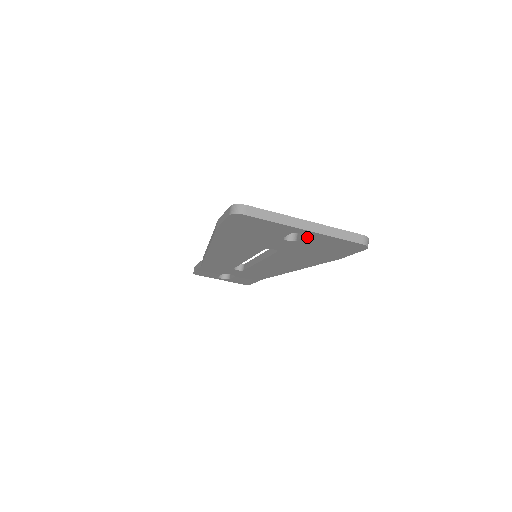
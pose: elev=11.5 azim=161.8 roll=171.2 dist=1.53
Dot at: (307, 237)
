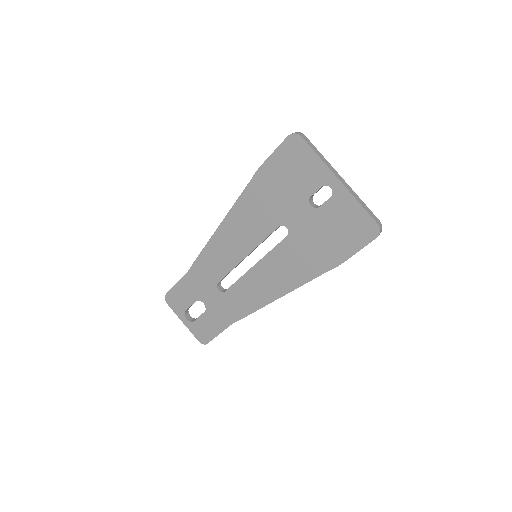
Dot at: (333, 199)
